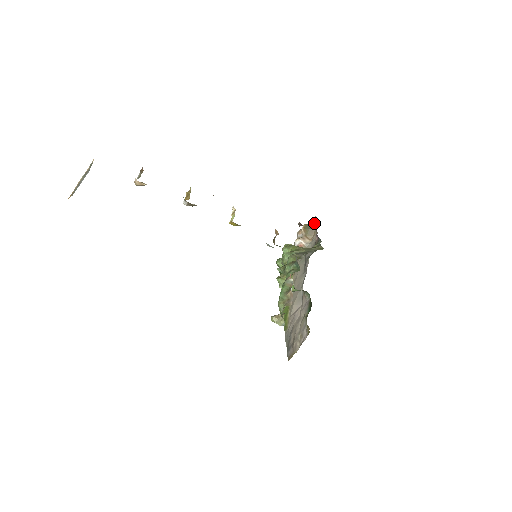
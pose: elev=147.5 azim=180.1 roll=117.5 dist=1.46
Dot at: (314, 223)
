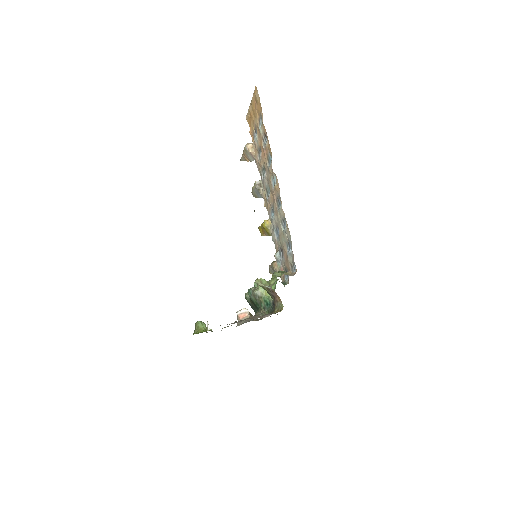
Dot at: occluded
